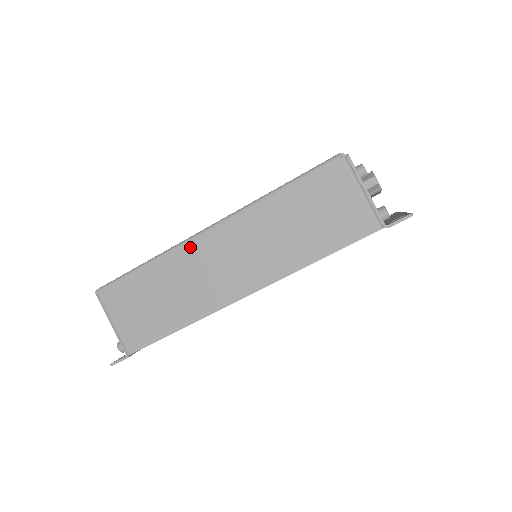
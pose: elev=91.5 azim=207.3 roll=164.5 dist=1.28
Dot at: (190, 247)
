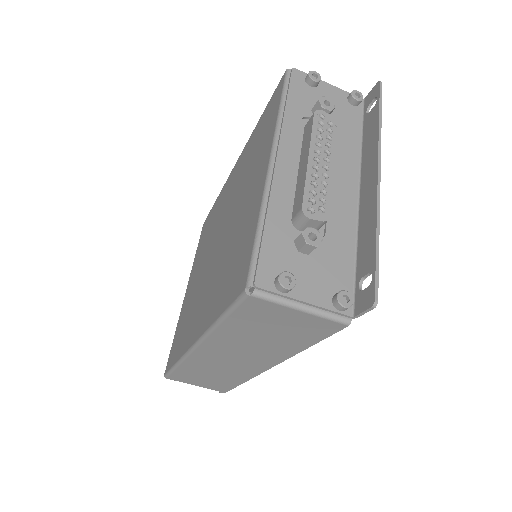
Dot at: (195, 357)
